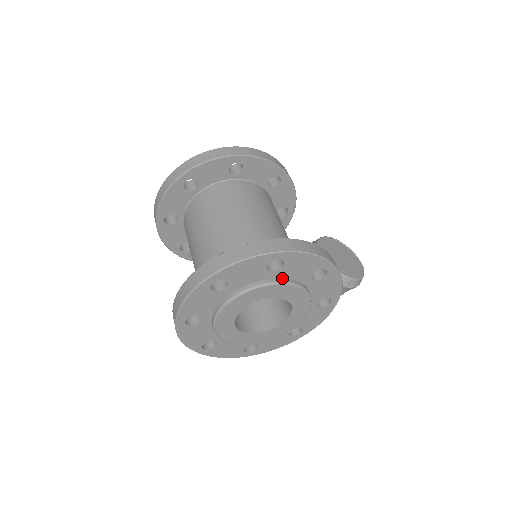
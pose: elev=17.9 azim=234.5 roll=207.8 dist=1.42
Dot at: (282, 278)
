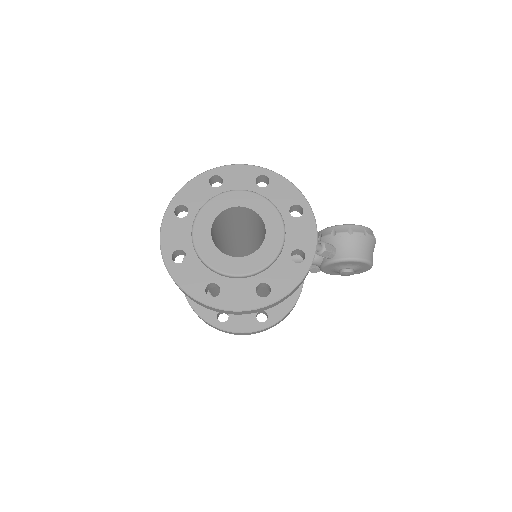
Dot at: (231, 192)
